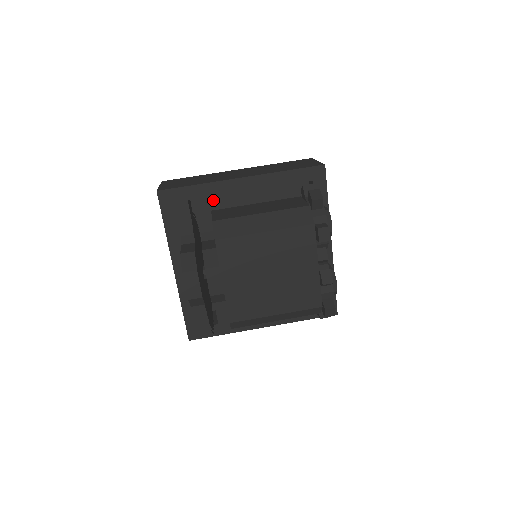
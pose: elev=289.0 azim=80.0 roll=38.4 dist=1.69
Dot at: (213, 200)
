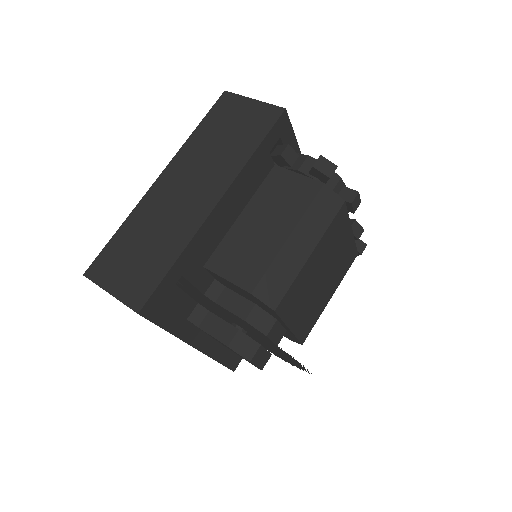
Dot at: (200, 256)
